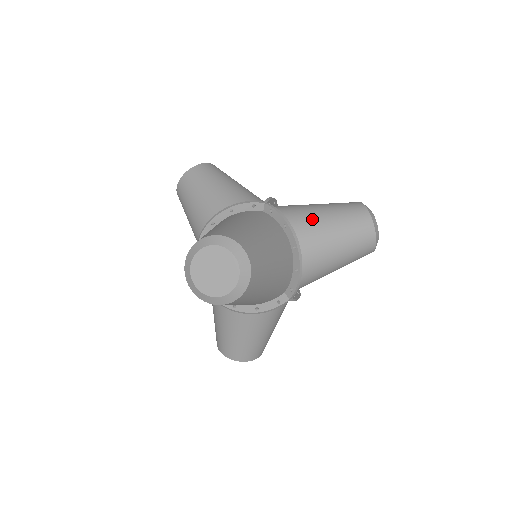
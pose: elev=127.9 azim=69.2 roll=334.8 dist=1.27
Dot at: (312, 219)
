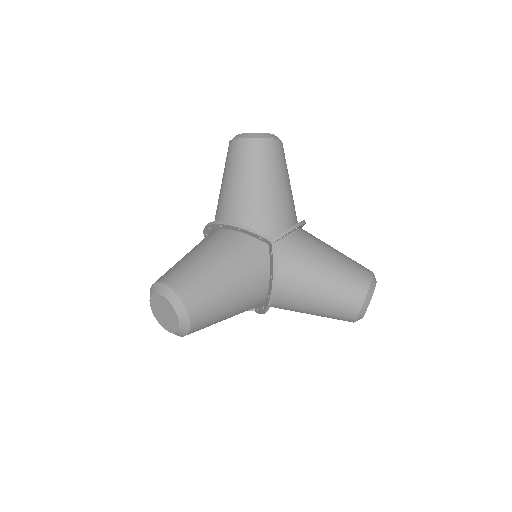
Dot at: occluded
